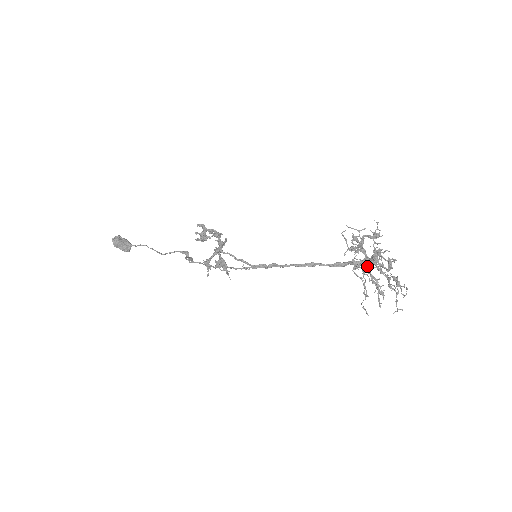
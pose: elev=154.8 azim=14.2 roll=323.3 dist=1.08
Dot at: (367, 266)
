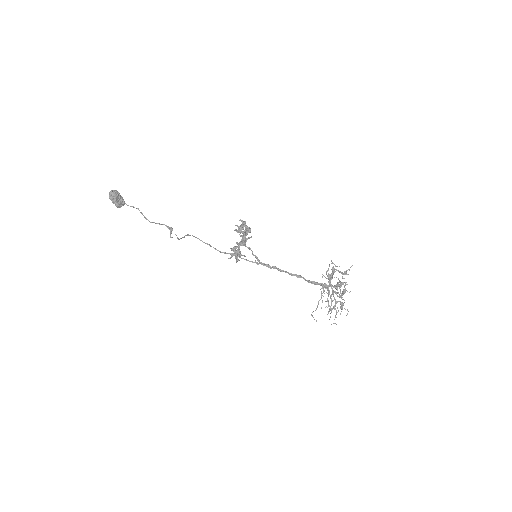
Dot at: occluded
